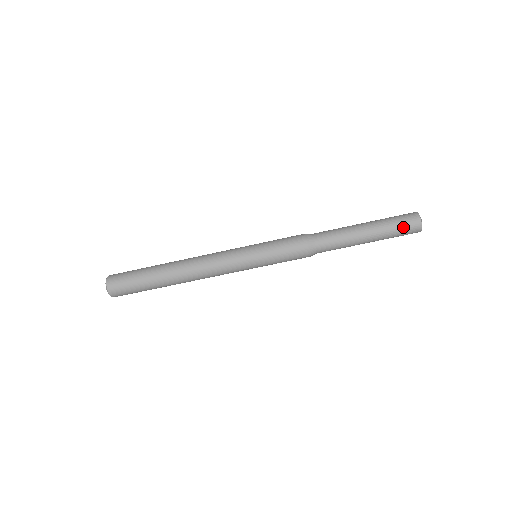
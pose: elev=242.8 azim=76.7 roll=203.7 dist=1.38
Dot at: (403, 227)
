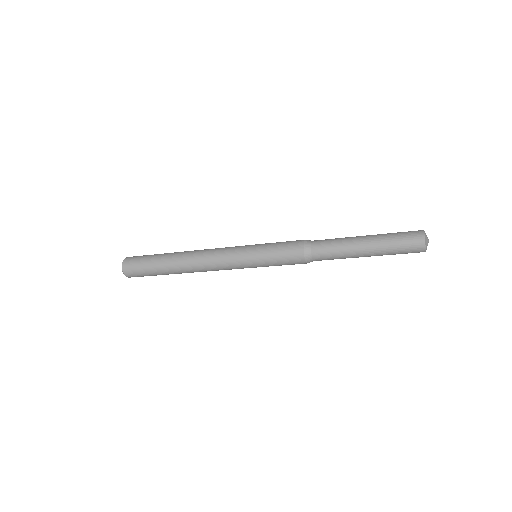
Dot at: (404, 246)
